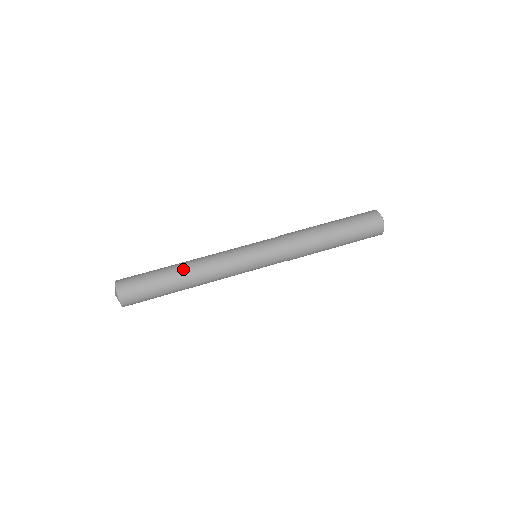
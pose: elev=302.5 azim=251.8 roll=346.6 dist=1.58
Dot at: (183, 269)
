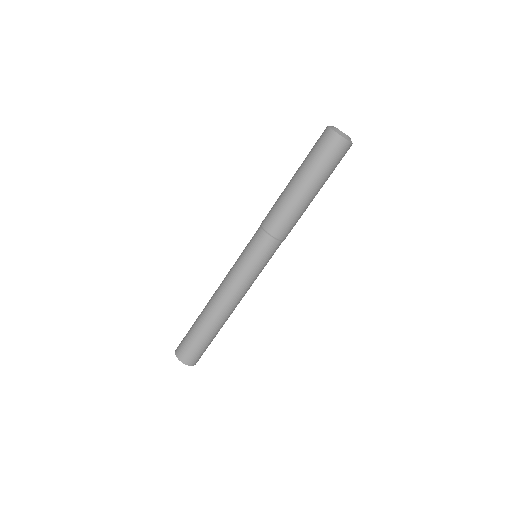
Dot at: (213, 316)
